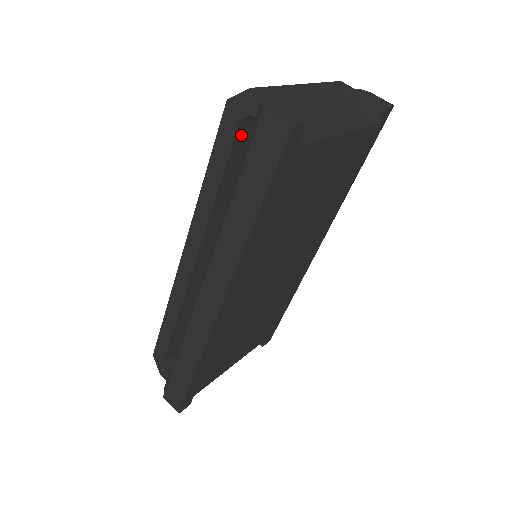
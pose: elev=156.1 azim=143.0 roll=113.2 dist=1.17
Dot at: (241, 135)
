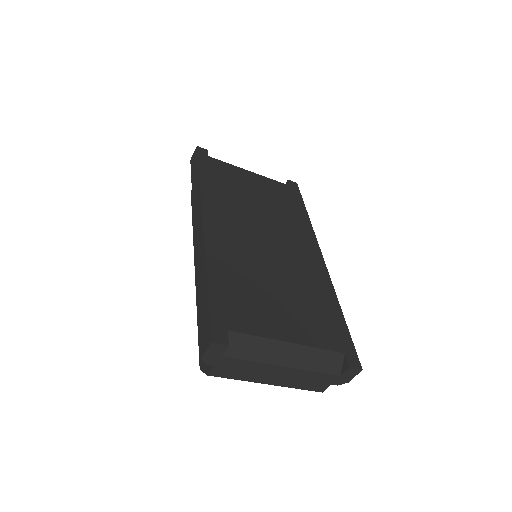
Dot at: occluded
